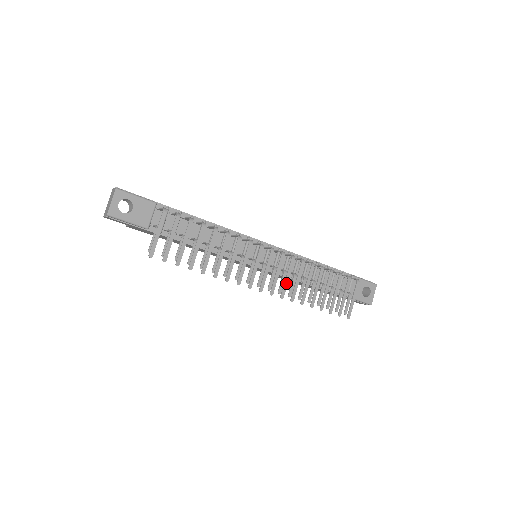
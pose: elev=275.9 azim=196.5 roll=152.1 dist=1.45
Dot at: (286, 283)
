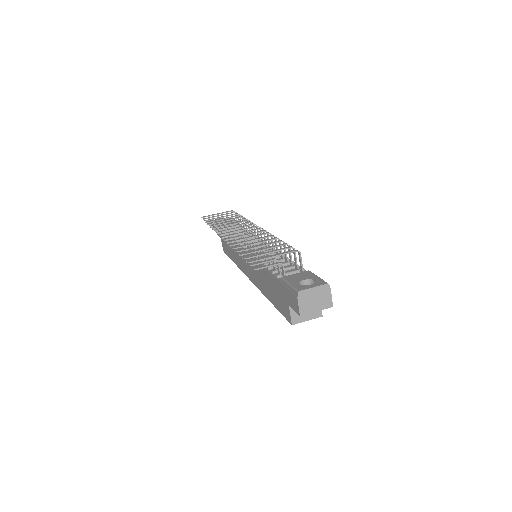
Dot at: (240, 236)
